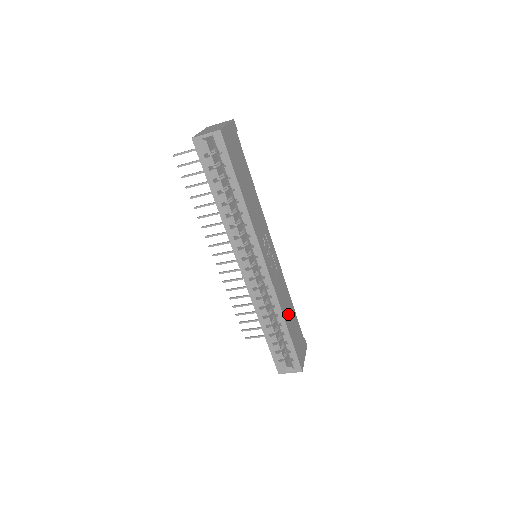
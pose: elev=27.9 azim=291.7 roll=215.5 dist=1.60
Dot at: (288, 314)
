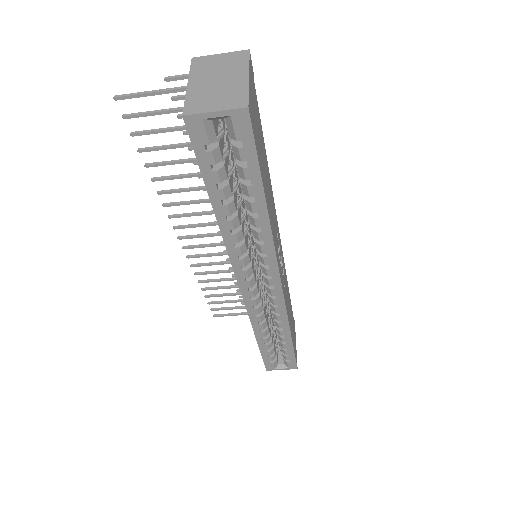
Dot at: (290, 317)
